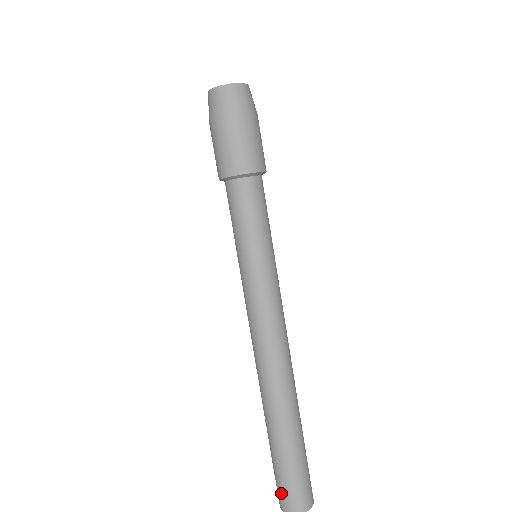
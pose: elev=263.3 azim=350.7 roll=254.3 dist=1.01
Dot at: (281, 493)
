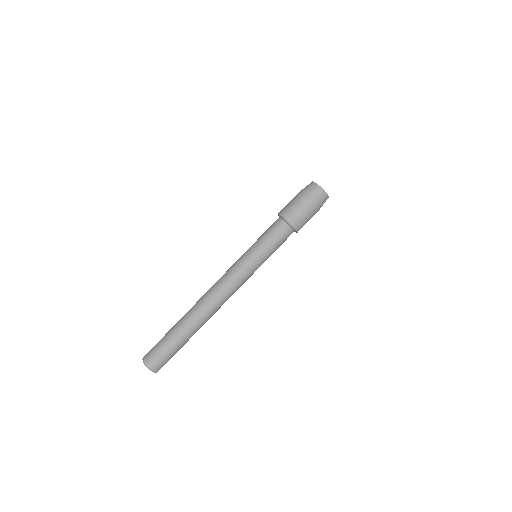
Dot at: (152, 352)
